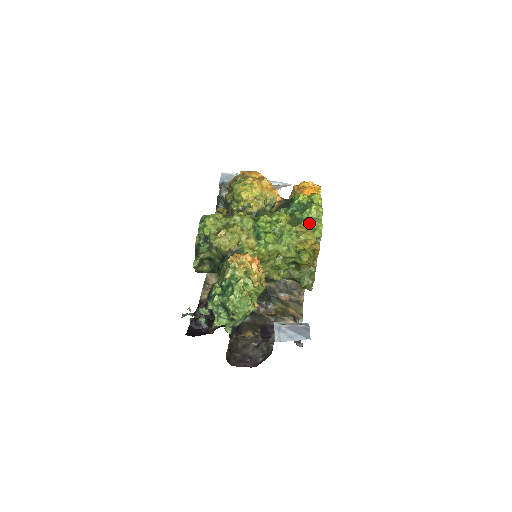
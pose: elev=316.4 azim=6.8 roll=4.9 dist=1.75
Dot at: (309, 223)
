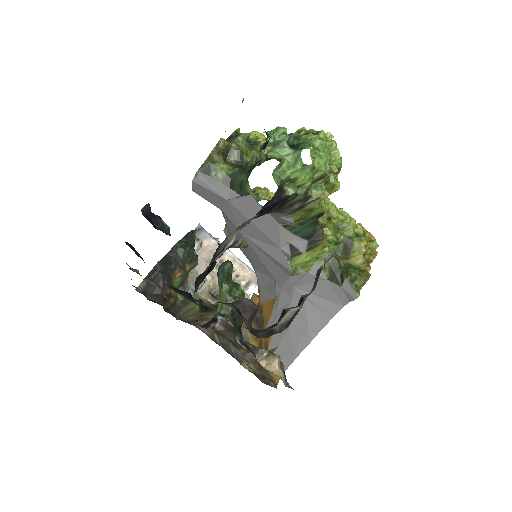
Dot at: occluded
